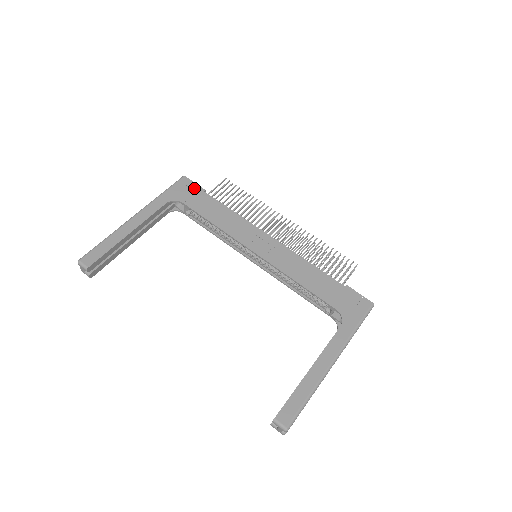
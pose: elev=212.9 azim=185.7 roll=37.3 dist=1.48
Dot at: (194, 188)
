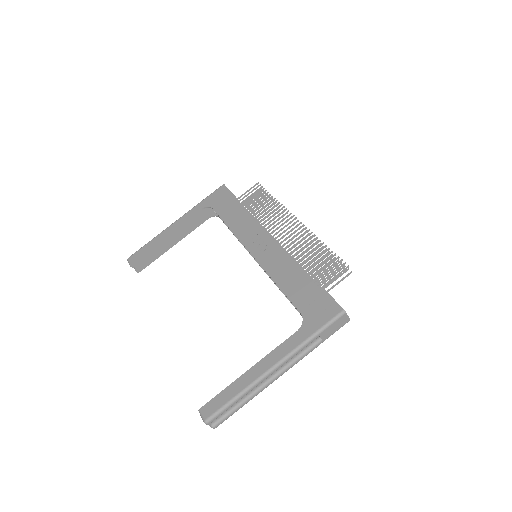
Dot at: (226, 194)
